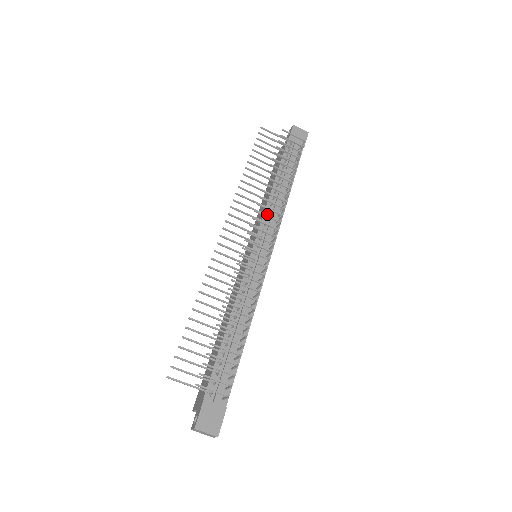
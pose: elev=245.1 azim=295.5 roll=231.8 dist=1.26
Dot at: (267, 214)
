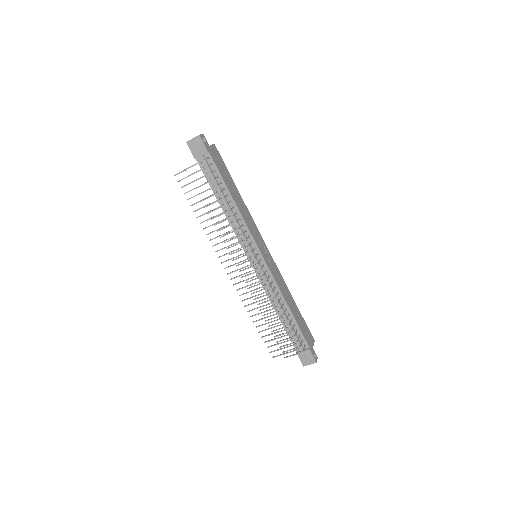
Dot at: occluded
